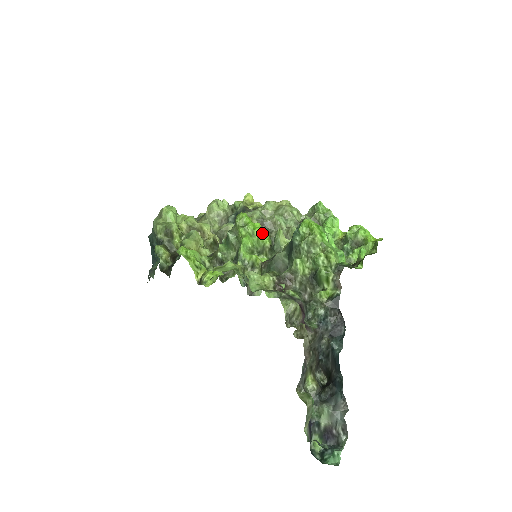
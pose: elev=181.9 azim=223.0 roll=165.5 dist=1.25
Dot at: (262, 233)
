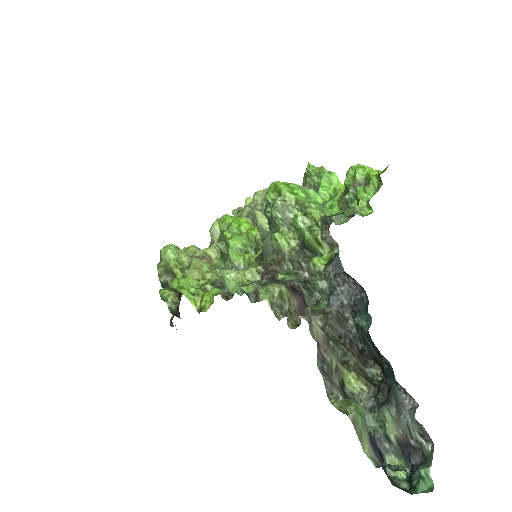
Dot at: (252, 227)
